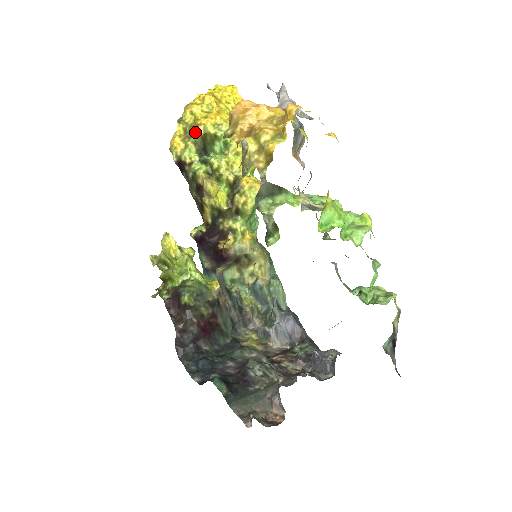
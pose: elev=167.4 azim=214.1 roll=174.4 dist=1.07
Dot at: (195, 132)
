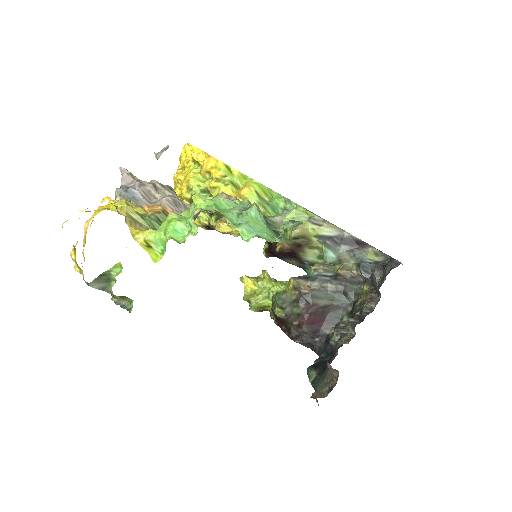
Dot at: occluded
